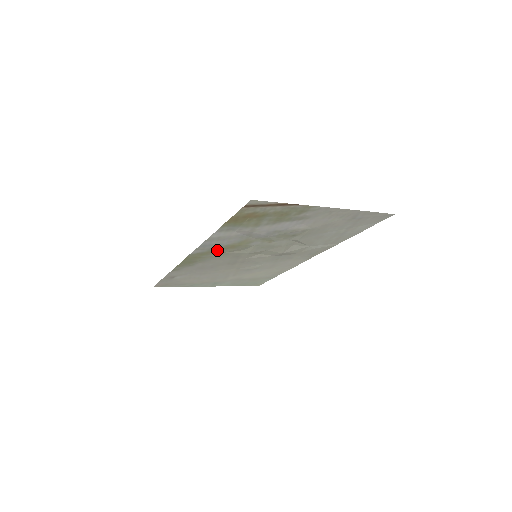
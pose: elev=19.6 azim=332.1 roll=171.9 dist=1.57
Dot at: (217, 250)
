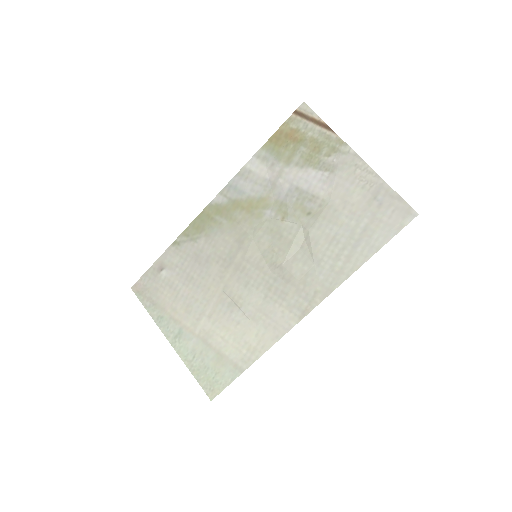
Dot at: (234, 208)
